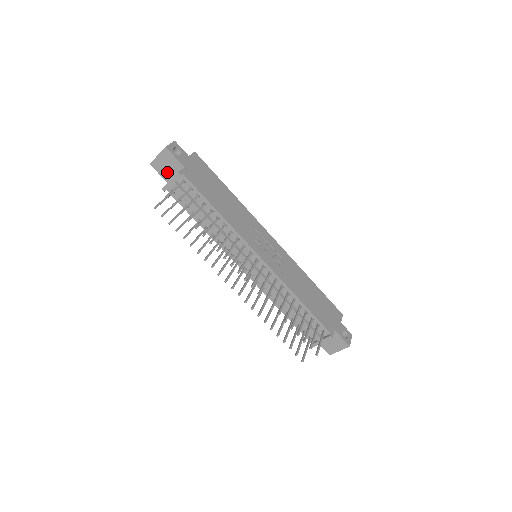
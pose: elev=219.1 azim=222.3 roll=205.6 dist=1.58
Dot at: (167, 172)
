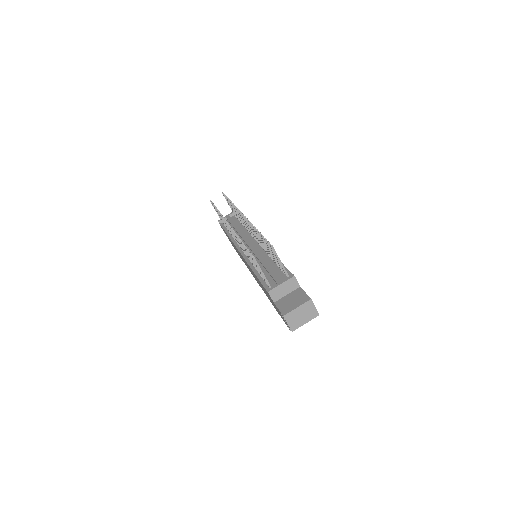
Dot at: occluded
